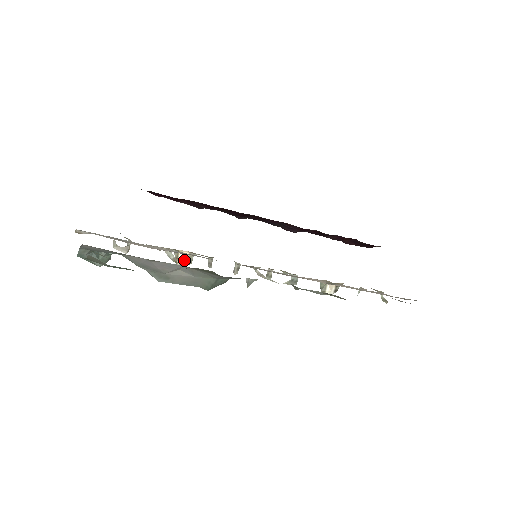
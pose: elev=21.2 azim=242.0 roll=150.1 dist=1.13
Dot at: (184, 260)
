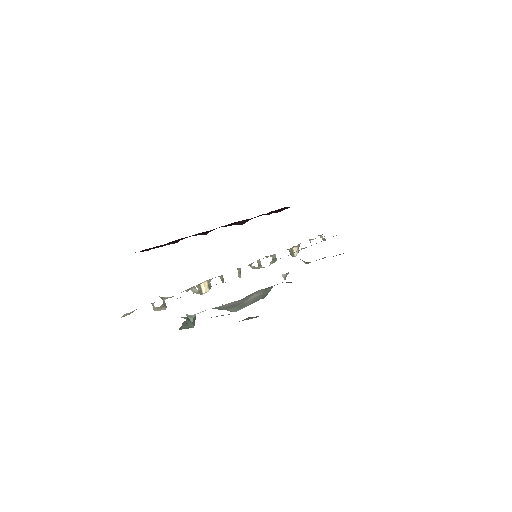
Dot at: (206, 288)
